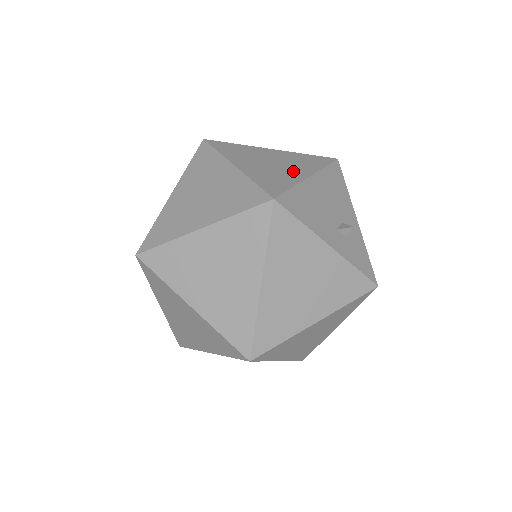
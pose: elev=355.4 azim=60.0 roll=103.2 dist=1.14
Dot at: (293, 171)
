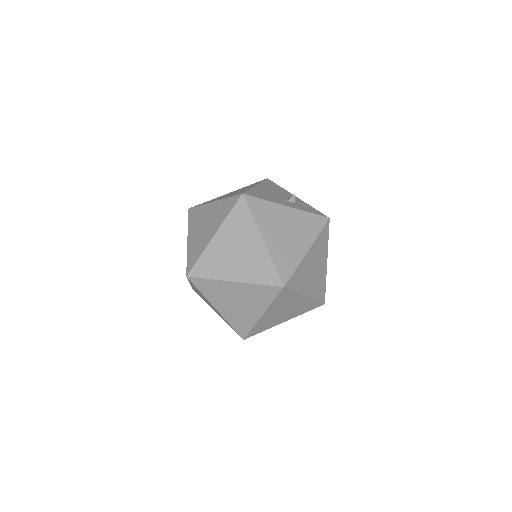
Dot at: occluded
